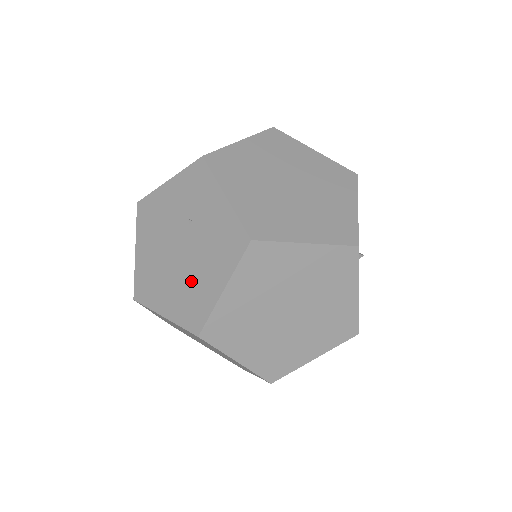
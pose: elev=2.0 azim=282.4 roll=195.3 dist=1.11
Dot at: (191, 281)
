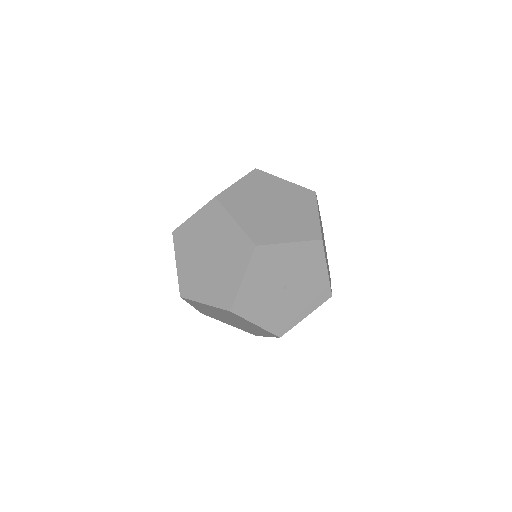
Dot at: occluded
